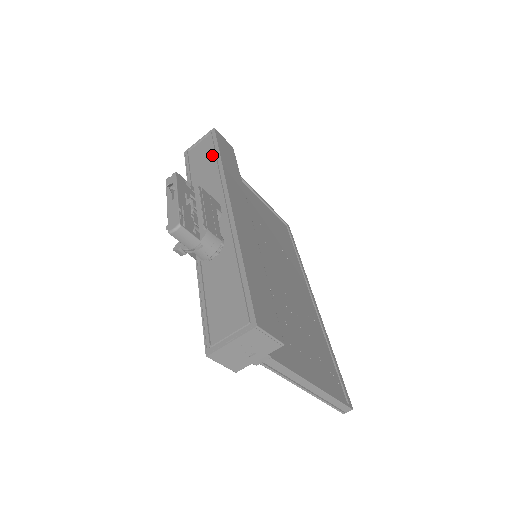
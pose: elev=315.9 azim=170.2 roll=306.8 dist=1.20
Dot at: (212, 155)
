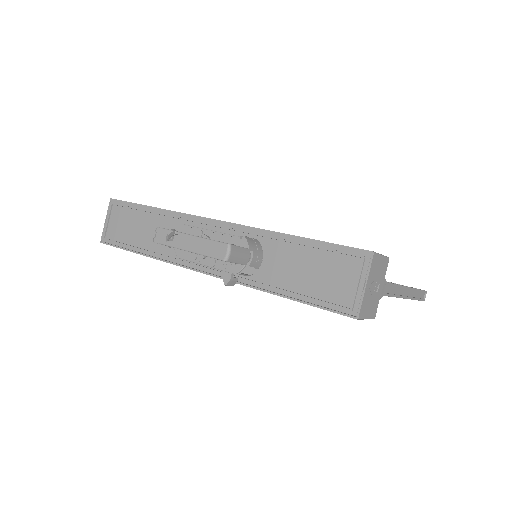
Dot at: (140, 214)
